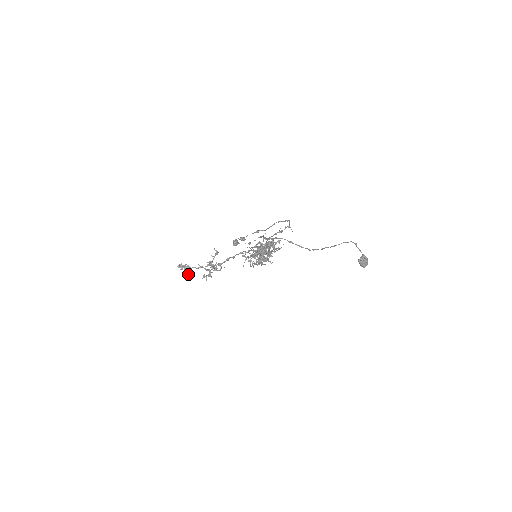
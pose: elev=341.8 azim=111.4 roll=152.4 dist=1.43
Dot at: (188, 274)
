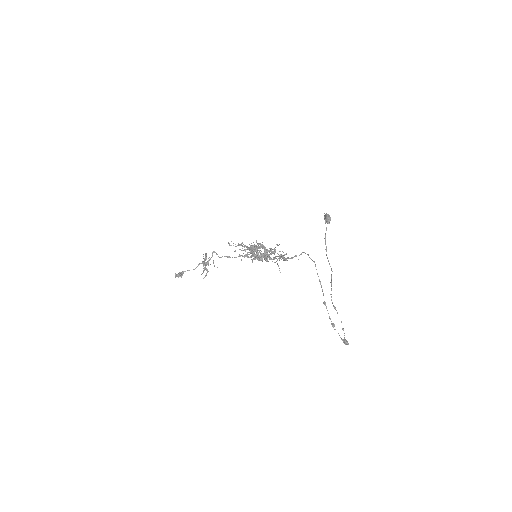
Dot at: (182, 275)
